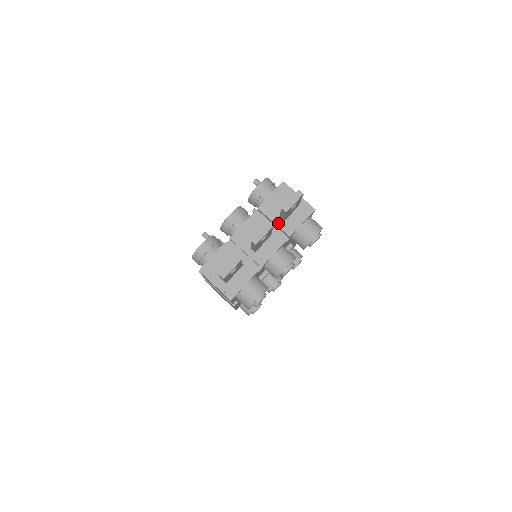
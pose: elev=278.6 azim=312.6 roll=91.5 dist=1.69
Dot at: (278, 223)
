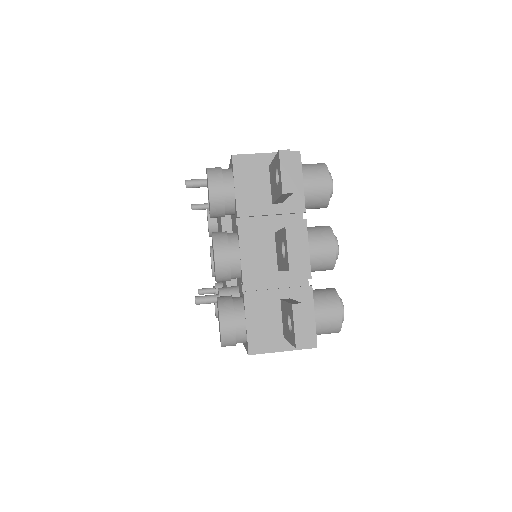
Dot at: (277, 210)
